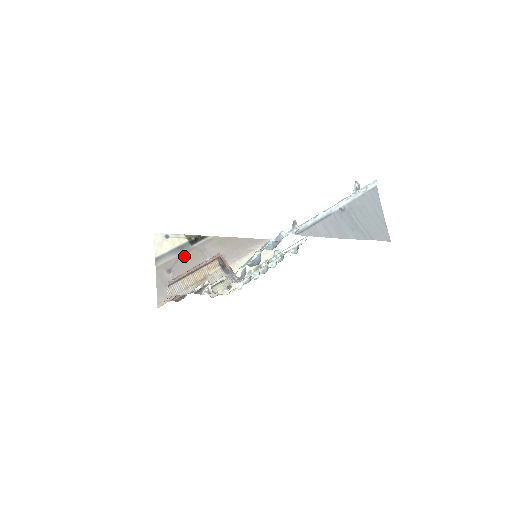
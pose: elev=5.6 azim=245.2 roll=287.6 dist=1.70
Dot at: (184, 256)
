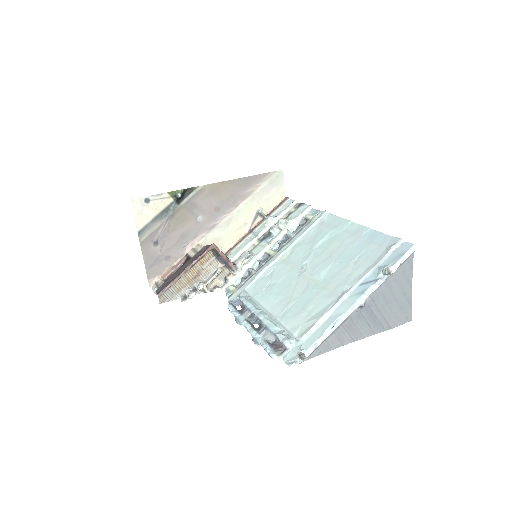
Dot at: (171, 221)
